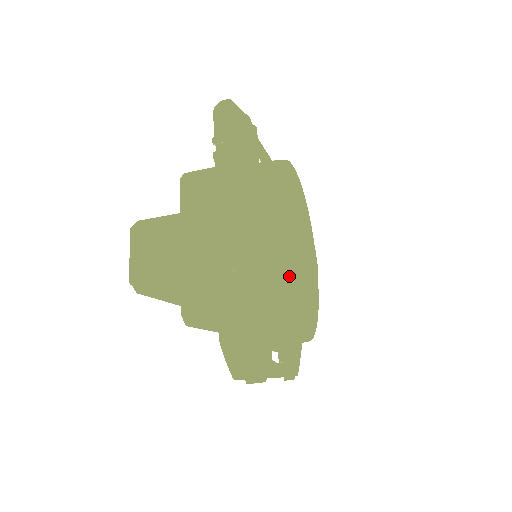
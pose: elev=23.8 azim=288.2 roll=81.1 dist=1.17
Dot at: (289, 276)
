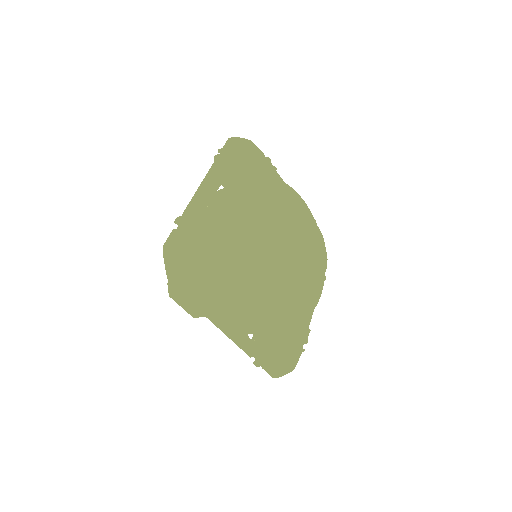
Dot at: (289, 312)
